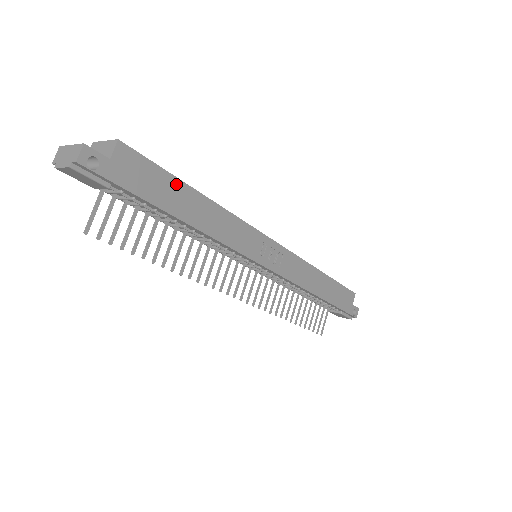
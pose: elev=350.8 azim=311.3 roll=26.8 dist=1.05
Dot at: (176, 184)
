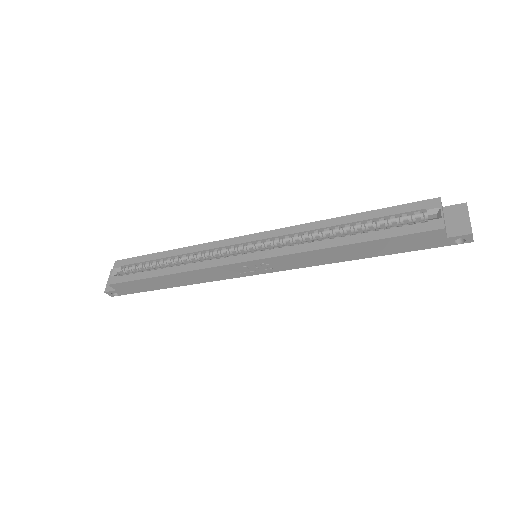
Dot at: (148, 280)
